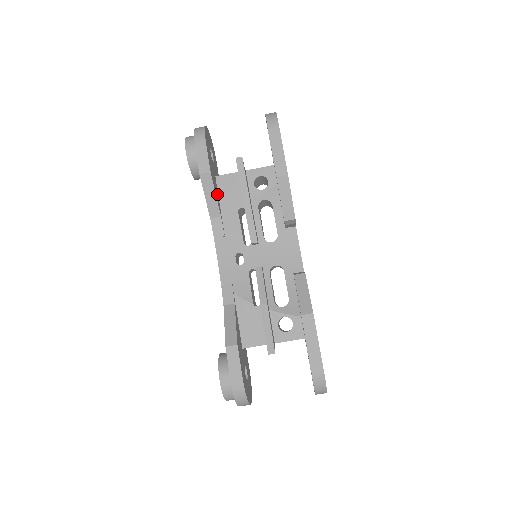
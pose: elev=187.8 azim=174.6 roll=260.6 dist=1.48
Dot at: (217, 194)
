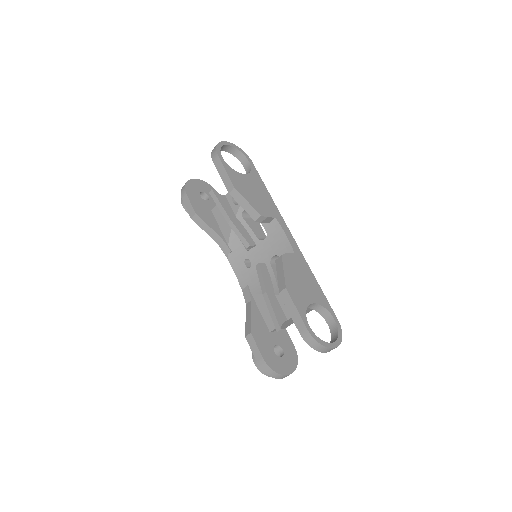
Dot at: (214, 224)
